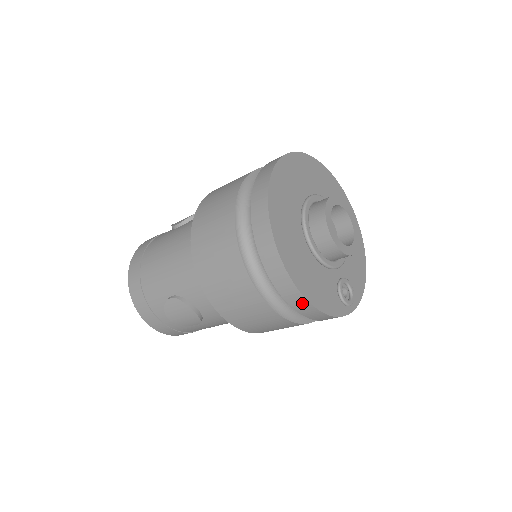
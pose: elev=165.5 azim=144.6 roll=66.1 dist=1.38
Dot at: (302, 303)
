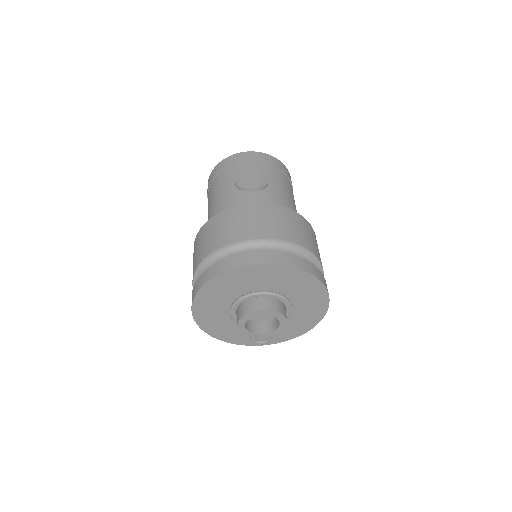
Dot at: occluded
